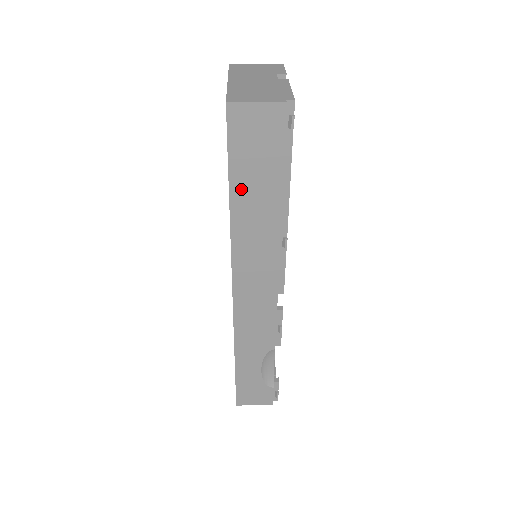
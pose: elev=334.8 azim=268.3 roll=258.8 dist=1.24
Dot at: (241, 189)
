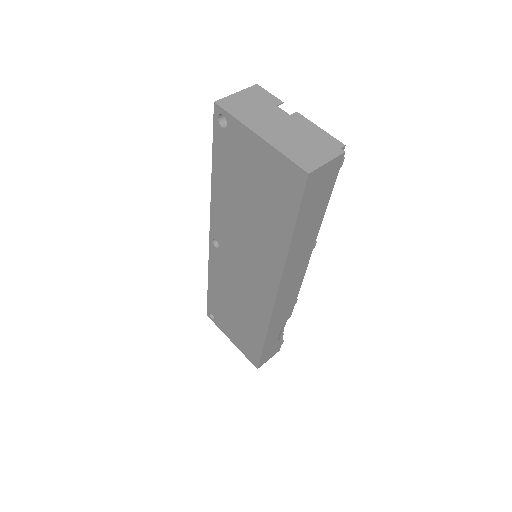
Dot at: (300, 228)
